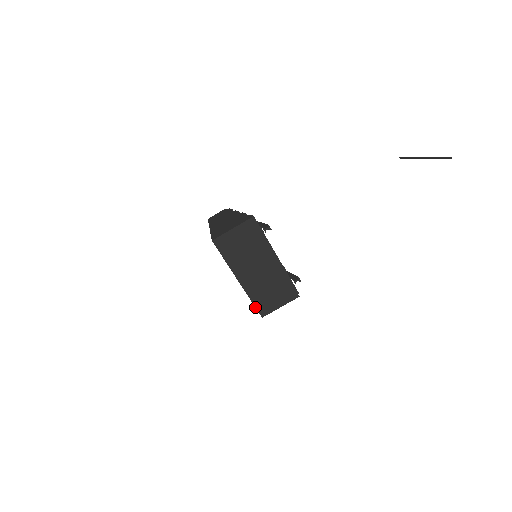
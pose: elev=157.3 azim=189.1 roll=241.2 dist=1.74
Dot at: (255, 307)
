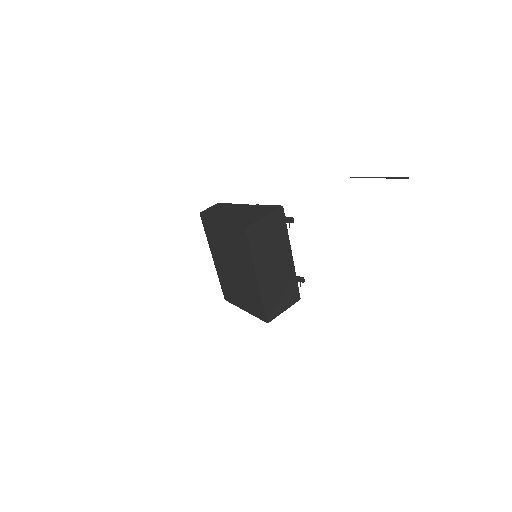
Dot at: (264, 311)
